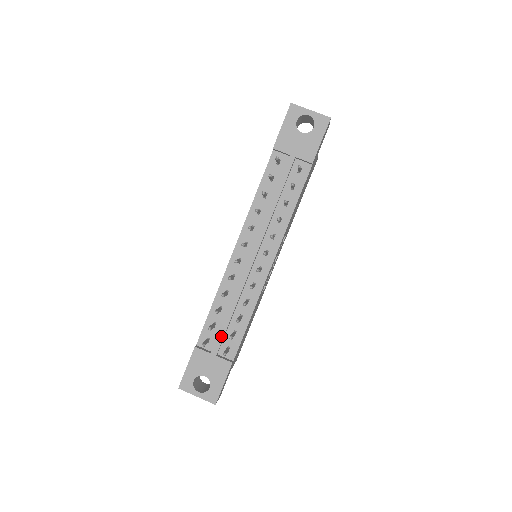
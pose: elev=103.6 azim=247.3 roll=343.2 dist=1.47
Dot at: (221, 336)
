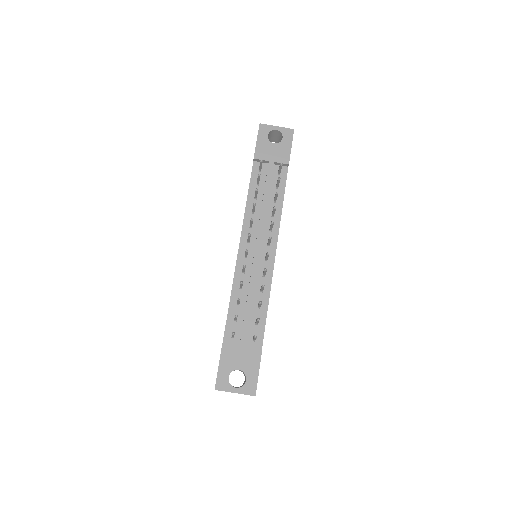
Dot at: (246, 326)
